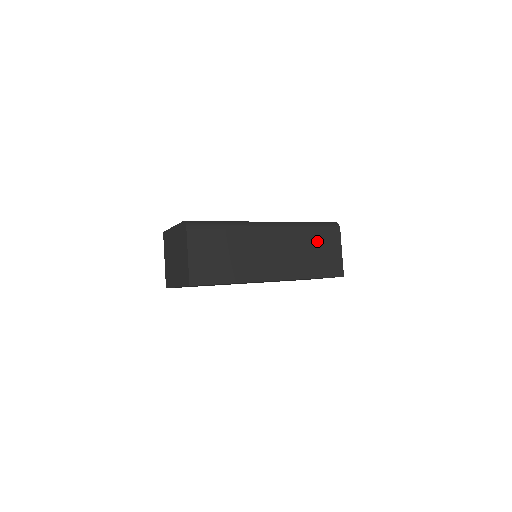
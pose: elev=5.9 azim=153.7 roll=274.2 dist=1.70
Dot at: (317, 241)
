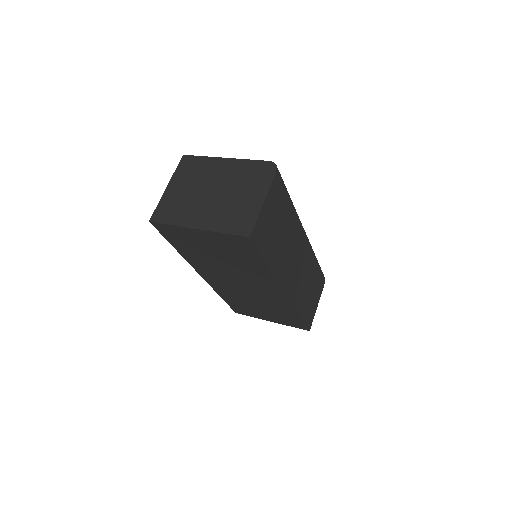
Dot at: (315, 280)
